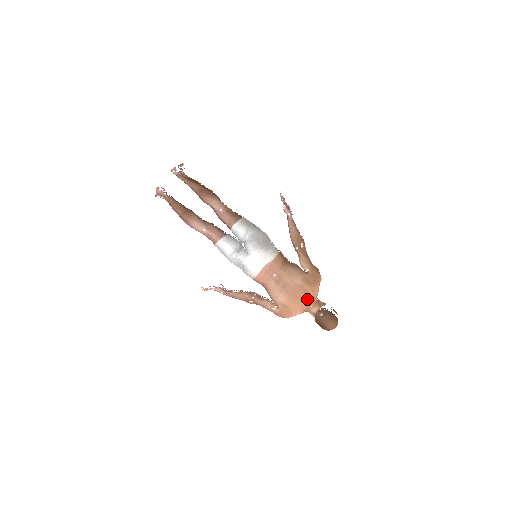
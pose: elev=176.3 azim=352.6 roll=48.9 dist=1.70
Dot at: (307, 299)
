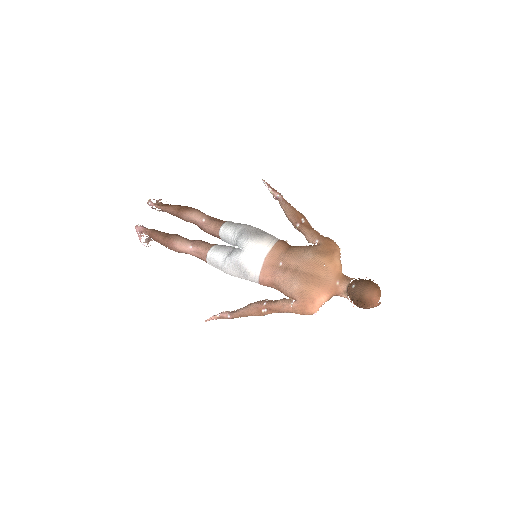
Dot at: (328, 274)
